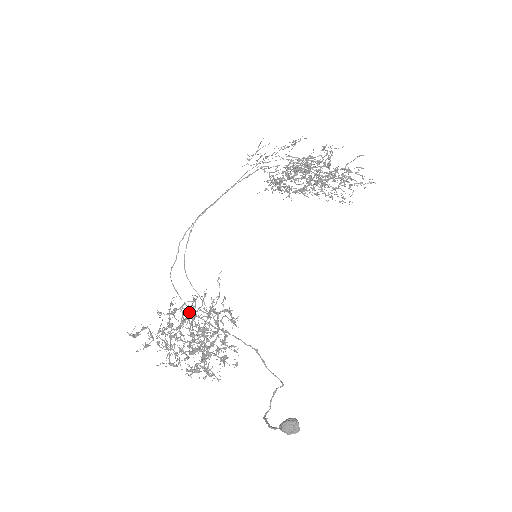
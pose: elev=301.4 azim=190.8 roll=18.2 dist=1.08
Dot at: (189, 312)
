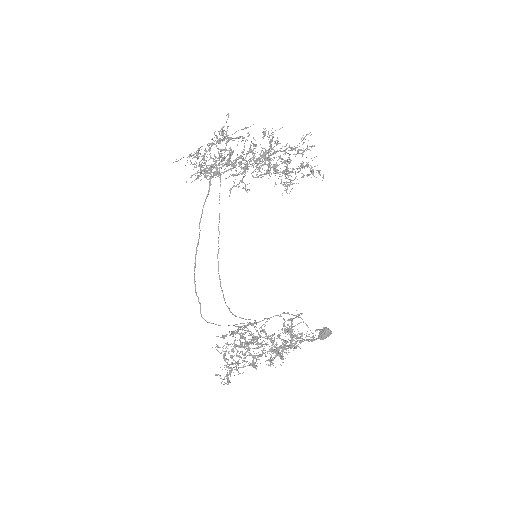
Dot at: occluded
